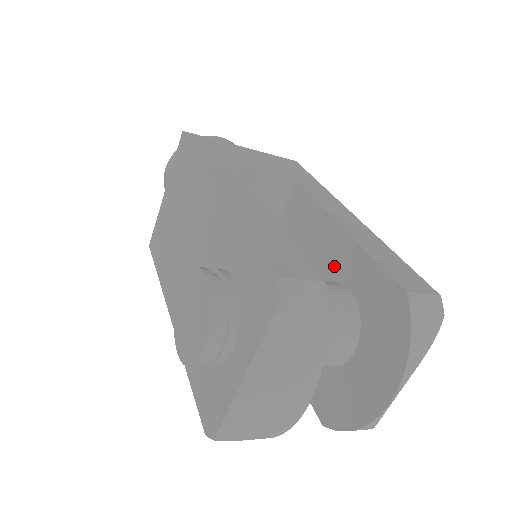
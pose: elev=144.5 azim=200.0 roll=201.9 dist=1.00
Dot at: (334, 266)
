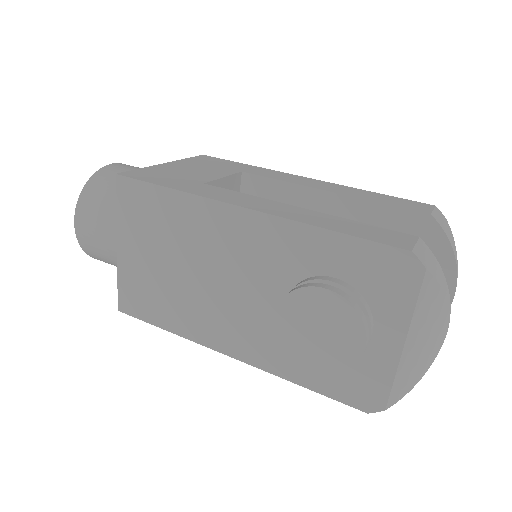
Dot at: occluded
